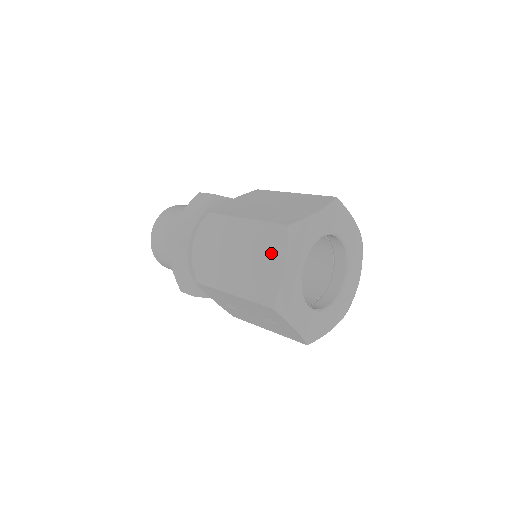
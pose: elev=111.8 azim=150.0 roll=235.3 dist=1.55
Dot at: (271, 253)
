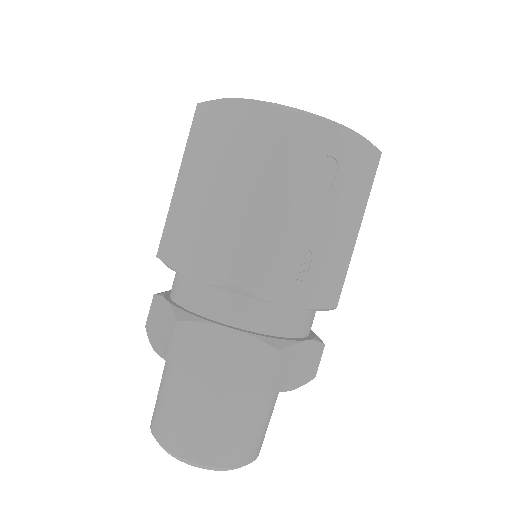
Dot at: (221, 126)
